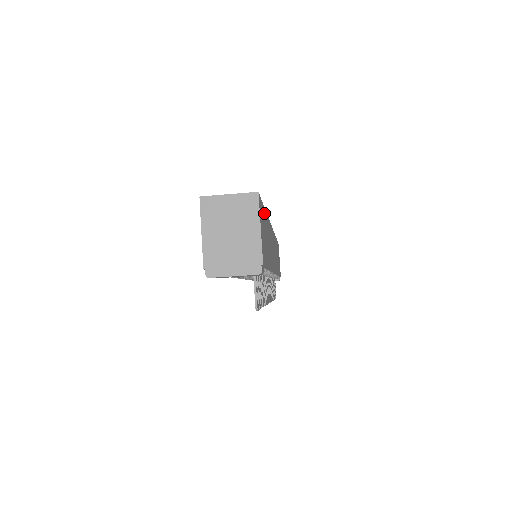
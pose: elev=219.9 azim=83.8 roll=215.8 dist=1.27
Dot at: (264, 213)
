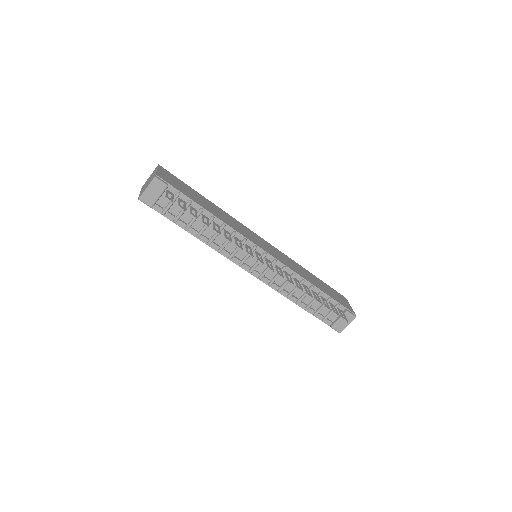
Dot at: (191, 189)
